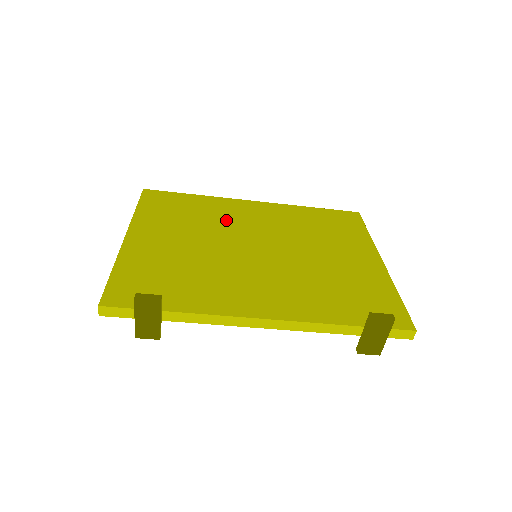
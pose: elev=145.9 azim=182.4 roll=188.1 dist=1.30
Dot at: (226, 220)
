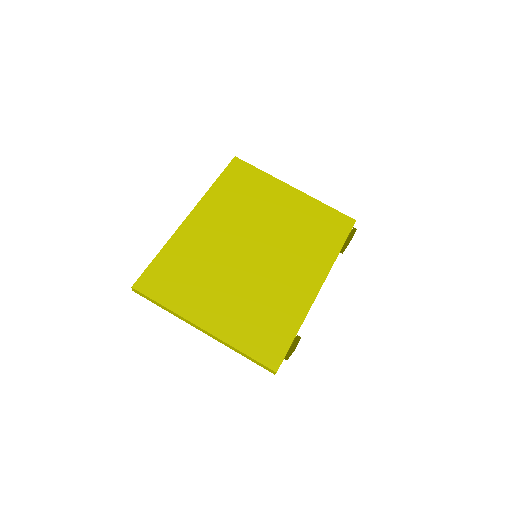
Dot at: (209, 251)
